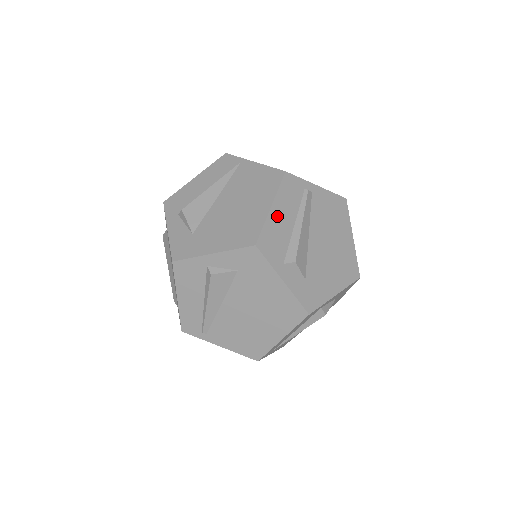
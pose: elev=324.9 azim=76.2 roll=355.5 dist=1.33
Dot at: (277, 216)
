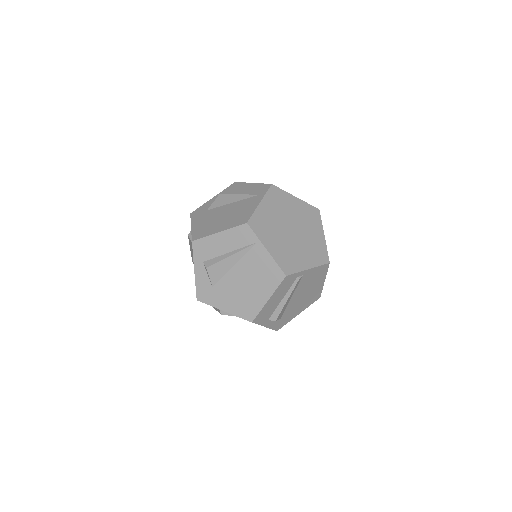
Dot at: (271, 302)
